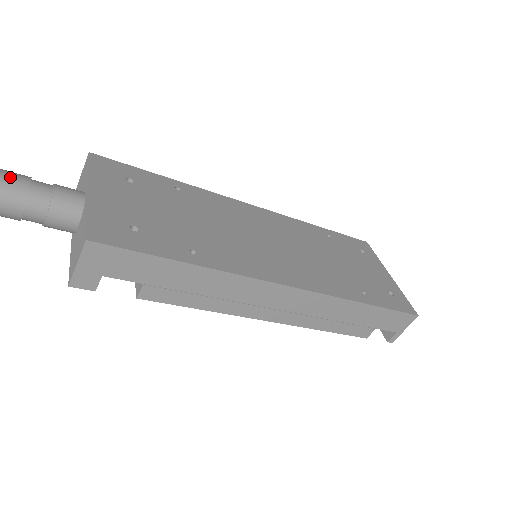
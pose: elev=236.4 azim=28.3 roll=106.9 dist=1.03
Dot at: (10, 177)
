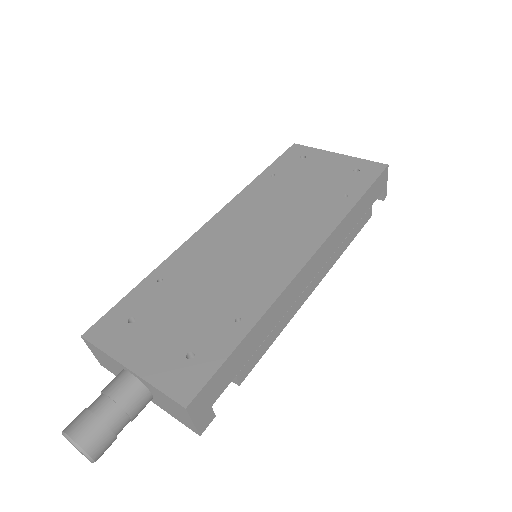
Dot at: (80, 429)
